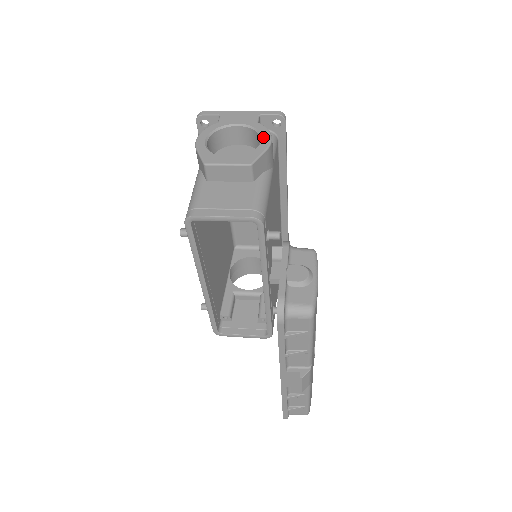
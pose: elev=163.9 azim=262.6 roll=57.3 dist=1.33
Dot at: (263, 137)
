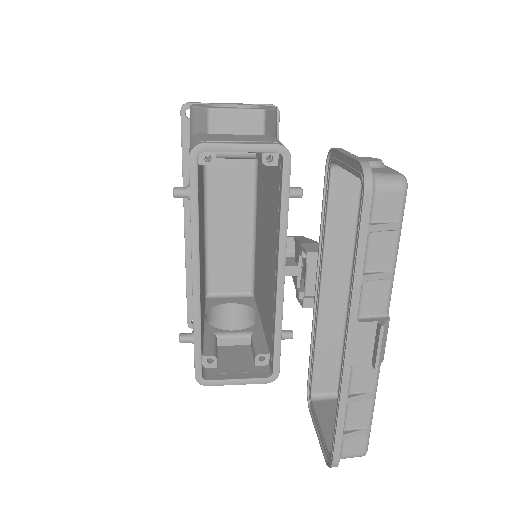
Dot at: (266, 106)
